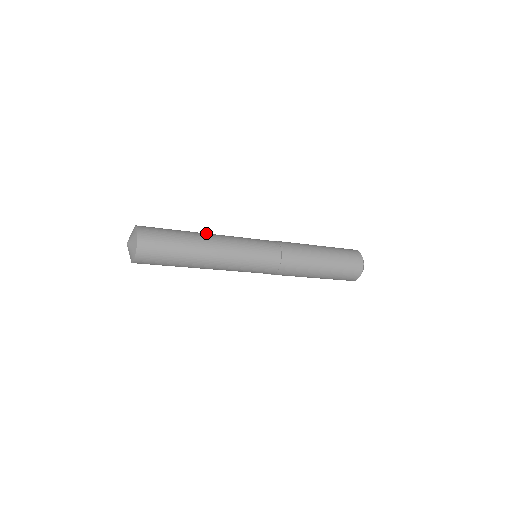
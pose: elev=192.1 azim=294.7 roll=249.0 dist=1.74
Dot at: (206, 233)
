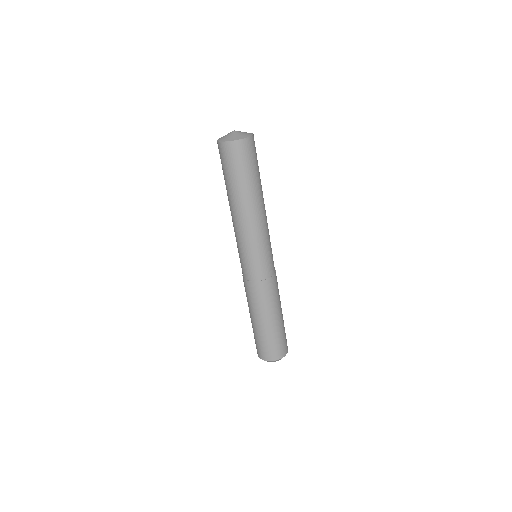
Dot at: occluded
